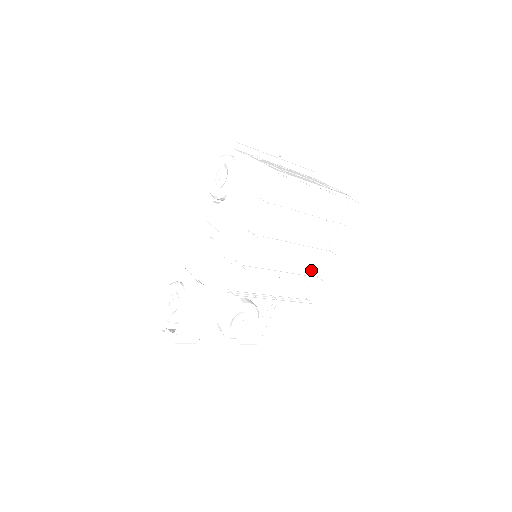
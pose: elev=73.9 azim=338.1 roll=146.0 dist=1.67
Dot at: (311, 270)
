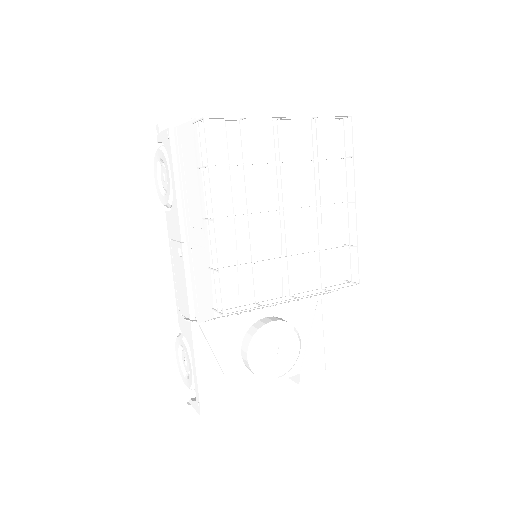
Dot at: (333, 240)
